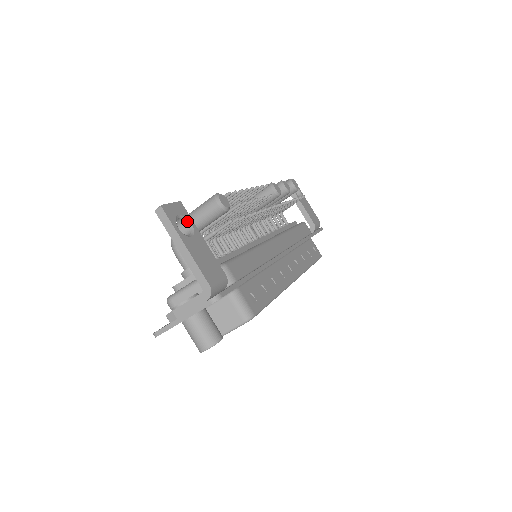
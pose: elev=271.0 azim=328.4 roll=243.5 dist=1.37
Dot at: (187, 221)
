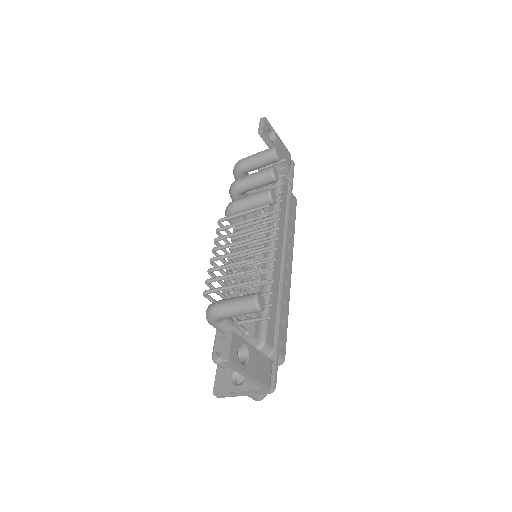
Dot at: (242, 345)
